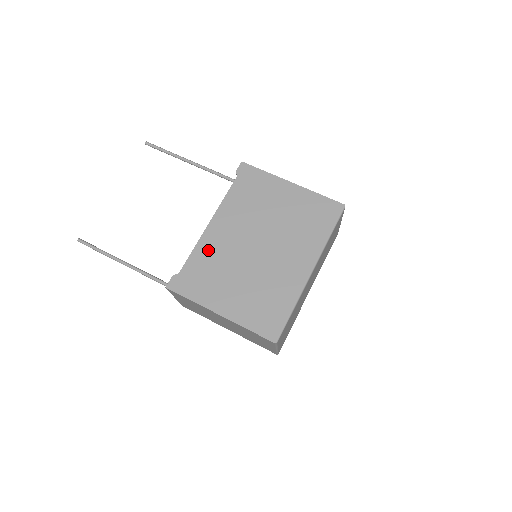
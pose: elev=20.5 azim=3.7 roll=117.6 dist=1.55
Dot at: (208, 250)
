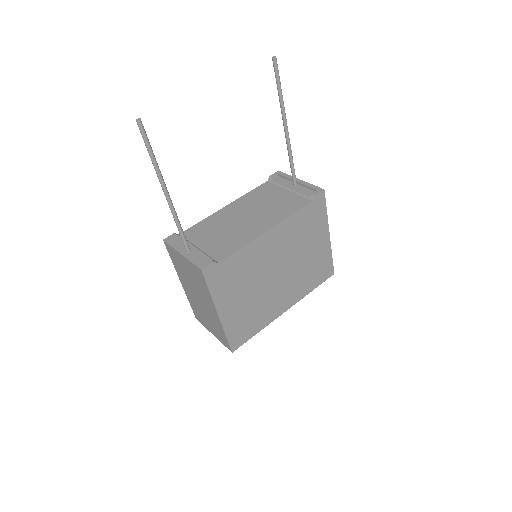
Dot at: (250, 255)
